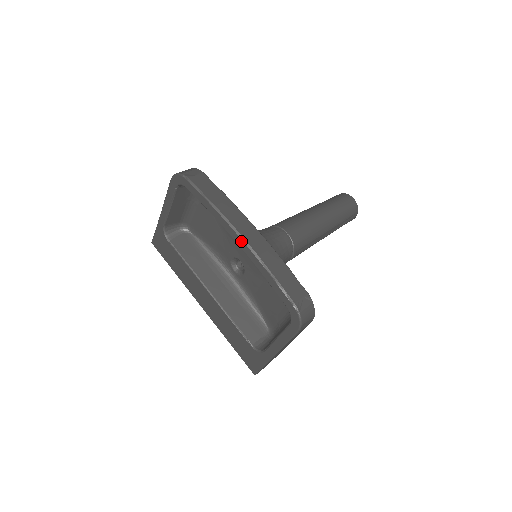
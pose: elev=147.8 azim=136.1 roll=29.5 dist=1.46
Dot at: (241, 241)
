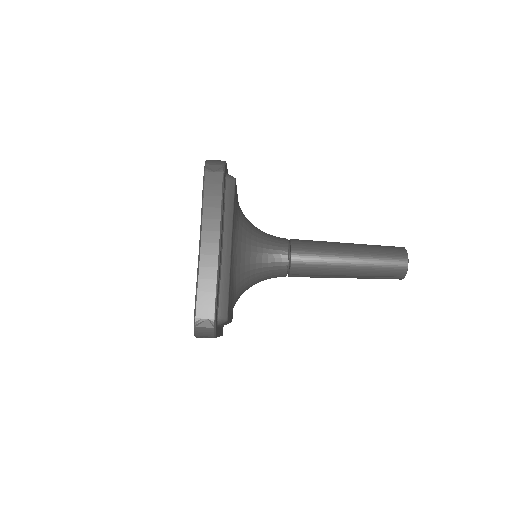
Dot at: (199, 247)
